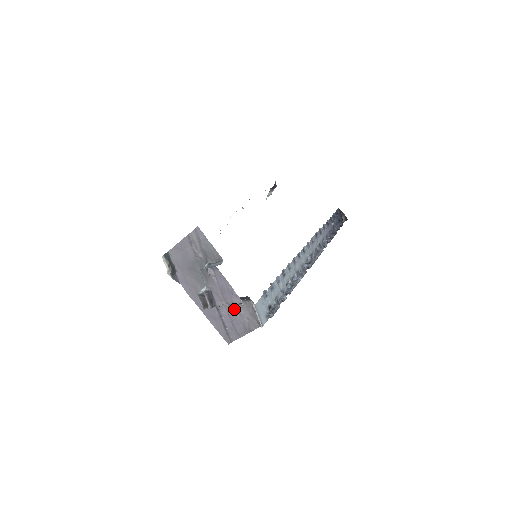
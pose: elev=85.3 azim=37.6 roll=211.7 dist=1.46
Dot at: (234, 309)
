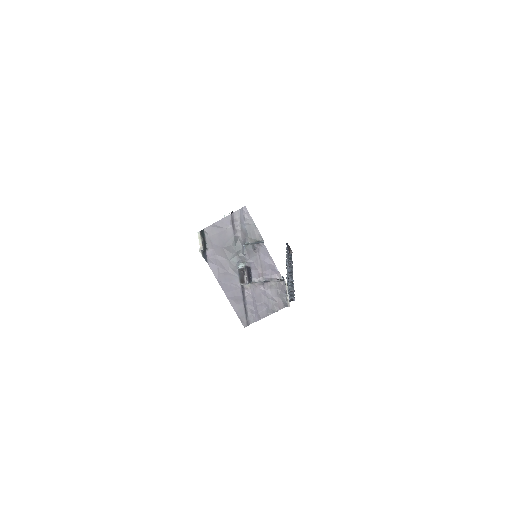
Dot at: (261, 290)
